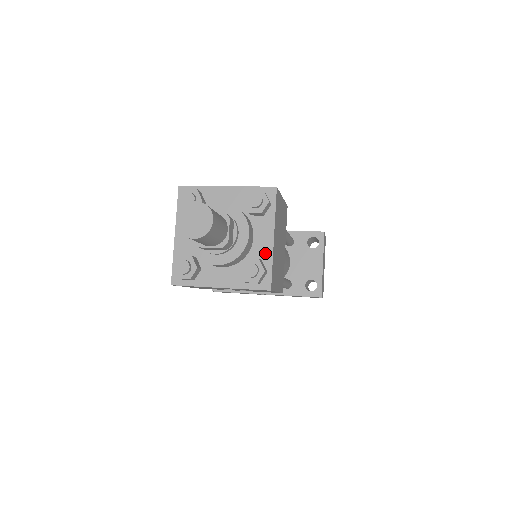
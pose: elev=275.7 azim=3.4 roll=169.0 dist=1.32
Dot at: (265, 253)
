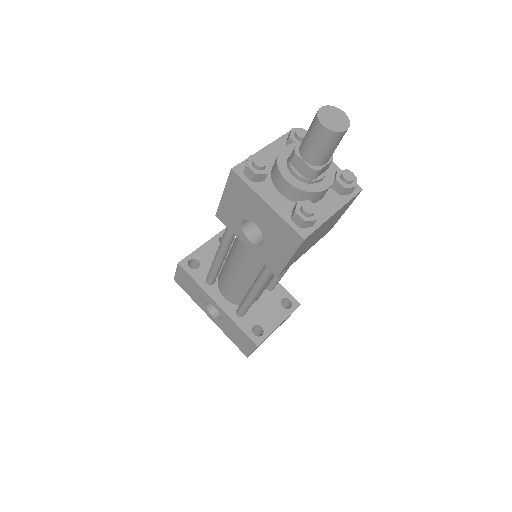
Dot at: (321, 215)
